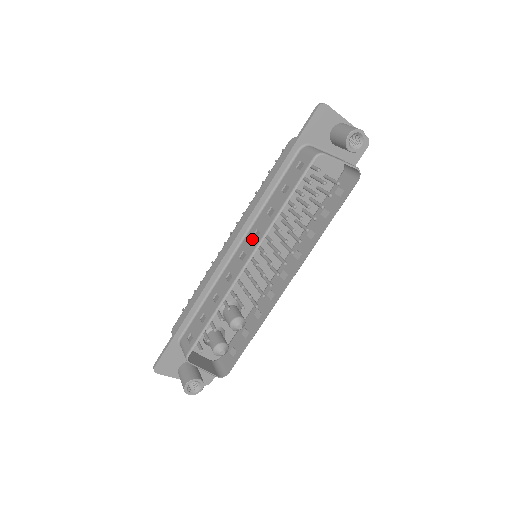
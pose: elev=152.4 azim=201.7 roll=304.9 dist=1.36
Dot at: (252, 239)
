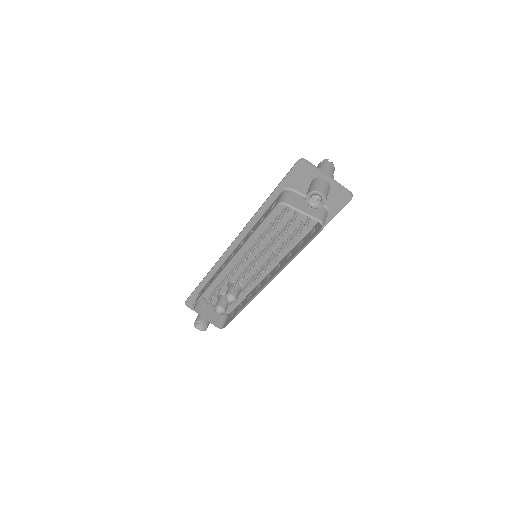
Dot at: (239, 246)
